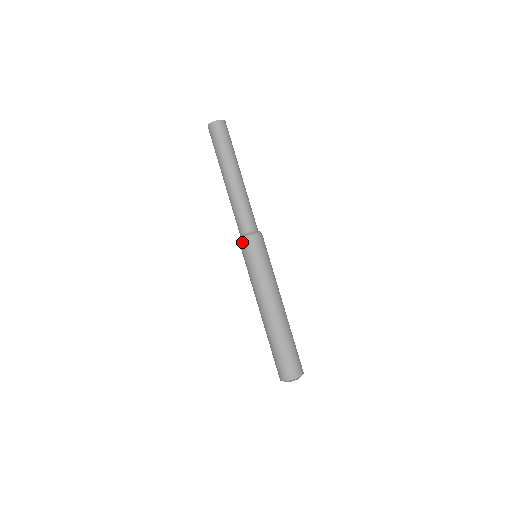
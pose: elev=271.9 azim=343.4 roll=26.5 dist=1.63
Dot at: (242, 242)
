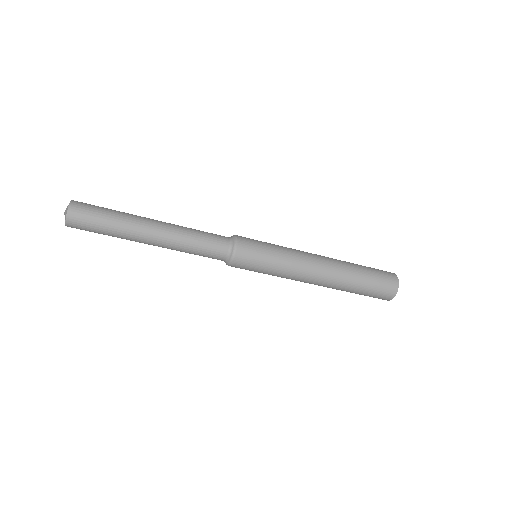
Dot at: occluded
